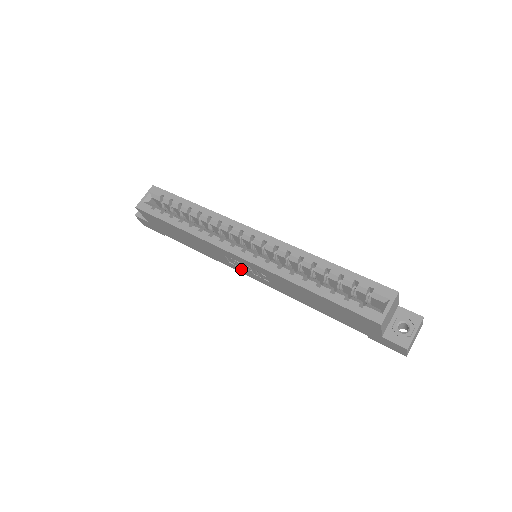
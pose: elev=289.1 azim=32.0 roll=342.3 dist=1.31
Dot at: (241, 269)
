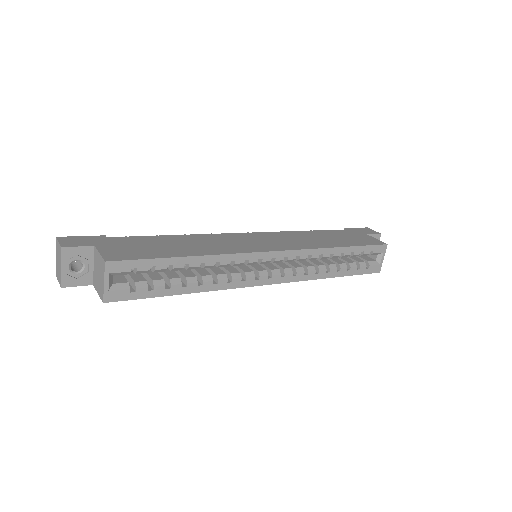
Dot at: occluded
